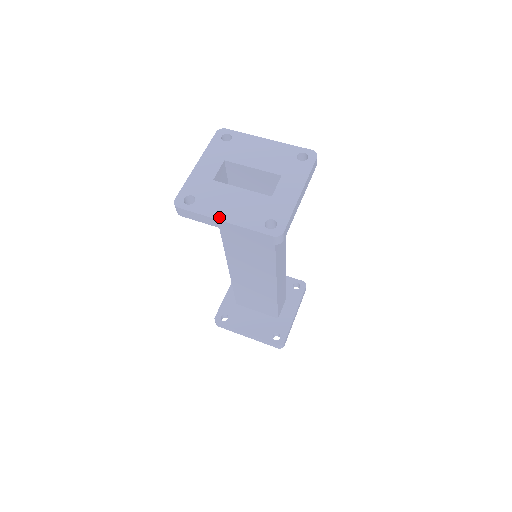
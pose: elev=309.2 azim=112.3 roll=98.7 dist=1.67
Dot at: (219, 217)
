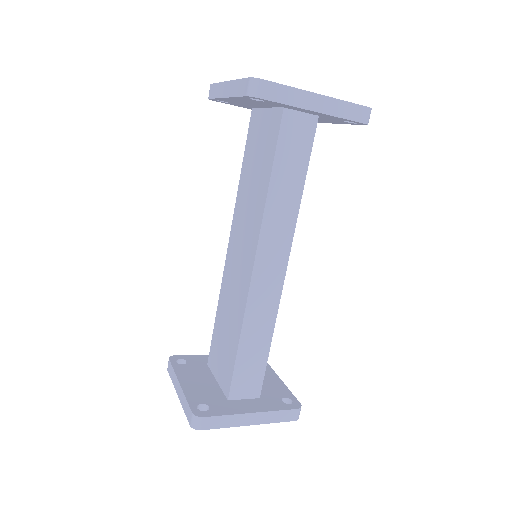
Dot at: occluded
